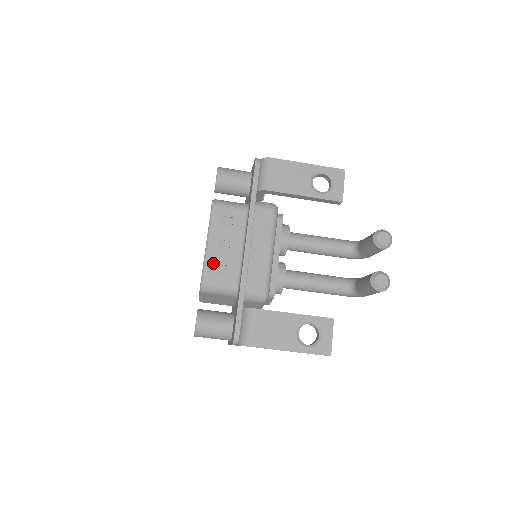
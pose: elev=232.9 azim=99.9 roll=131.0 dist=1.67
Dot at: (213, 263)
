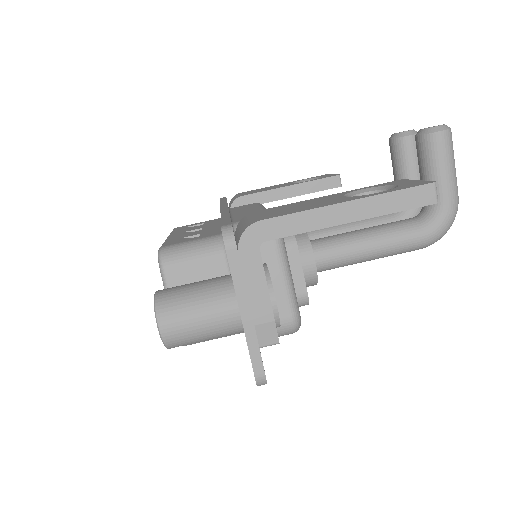
Dot at: (177, 239)
